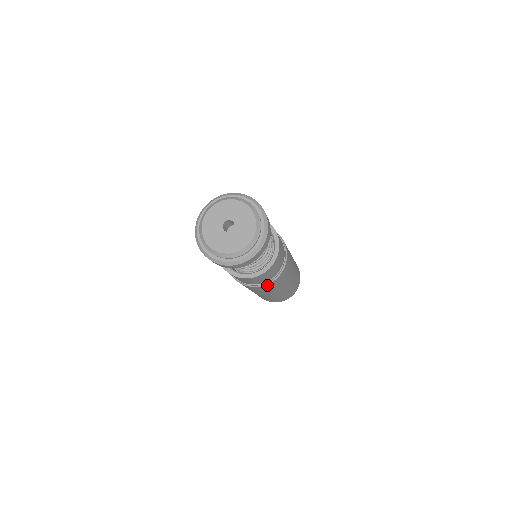
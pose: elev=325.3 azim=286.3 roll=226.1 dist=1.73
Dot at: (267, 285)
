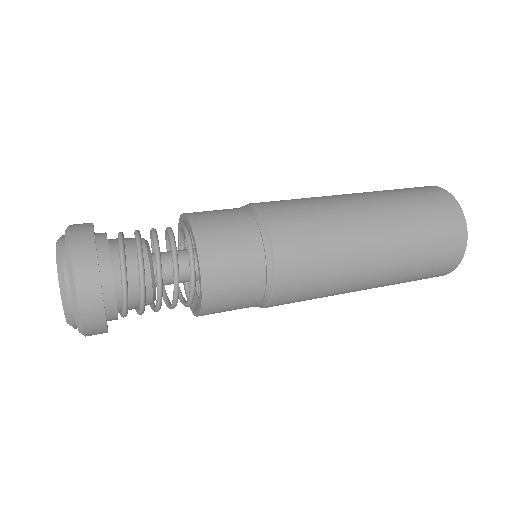
Dot at: occluded
